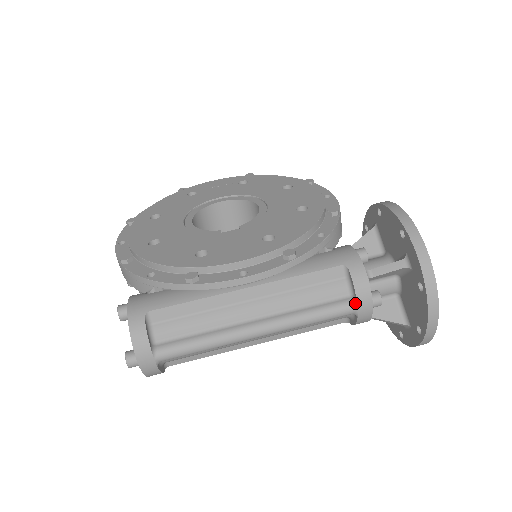
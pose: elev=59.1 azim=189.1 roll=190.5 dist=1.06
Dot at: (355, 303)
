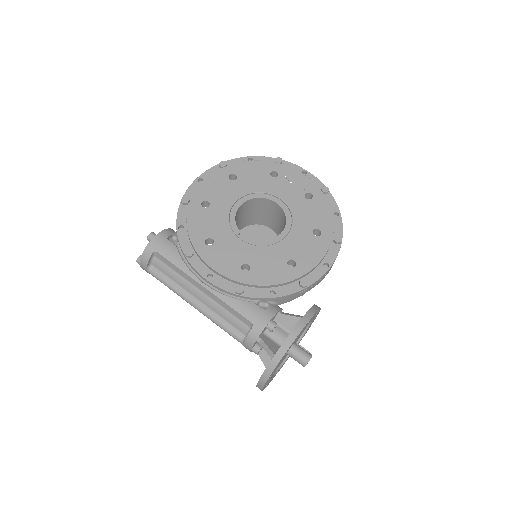
Dot at: (243, 342)
